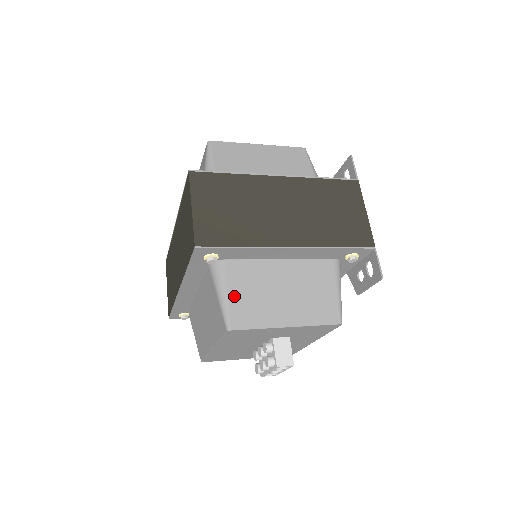
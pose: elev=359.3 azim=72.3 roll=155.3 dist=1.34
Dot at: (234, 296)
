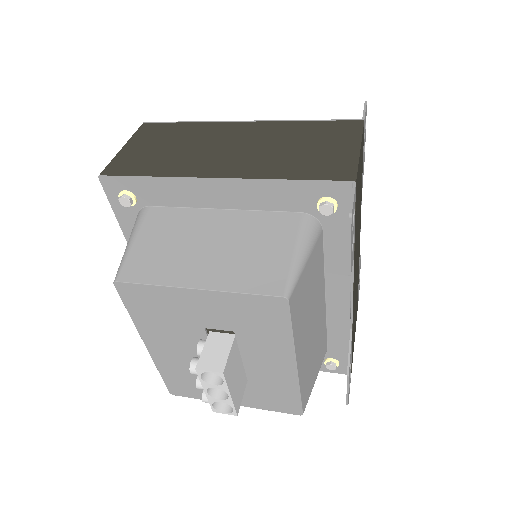
Dot at: (140, 244)
